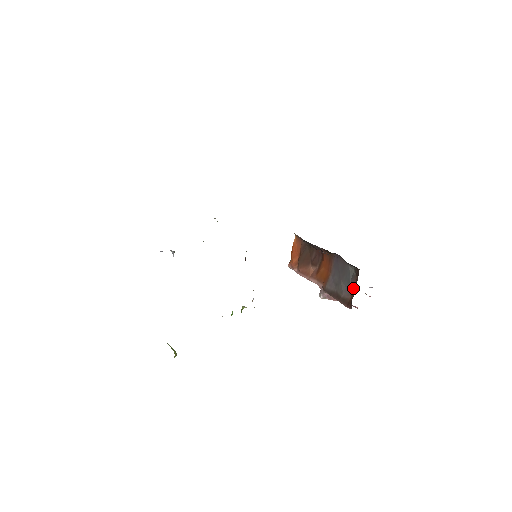
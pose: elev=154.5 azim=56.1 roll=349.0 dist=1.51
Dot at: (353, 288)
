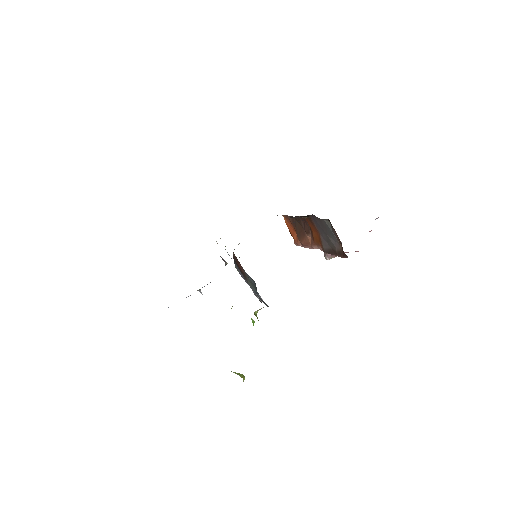
Dot at: (337, 238)
